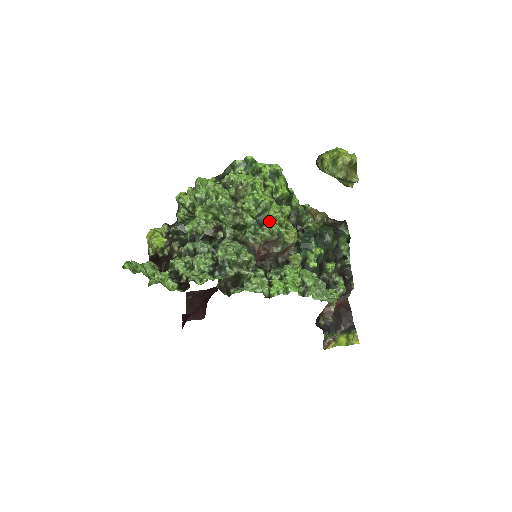
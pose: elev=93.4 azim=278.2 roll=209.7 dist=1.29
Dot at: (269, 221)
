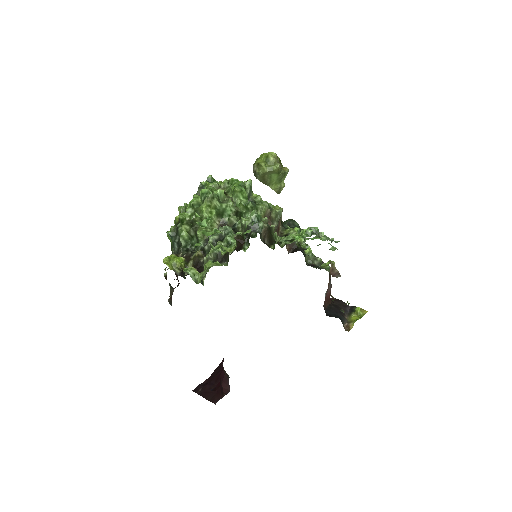
Dot at: (257, 200)
